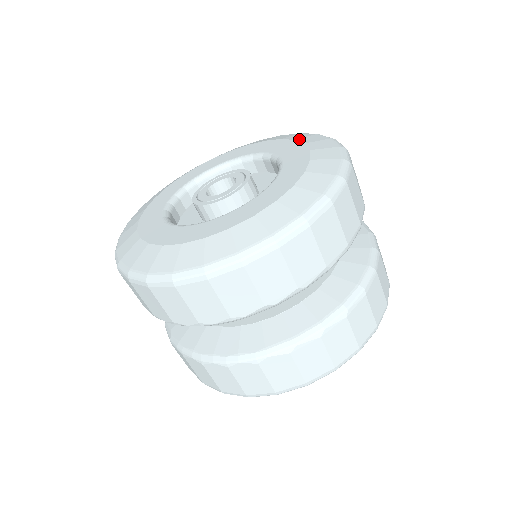
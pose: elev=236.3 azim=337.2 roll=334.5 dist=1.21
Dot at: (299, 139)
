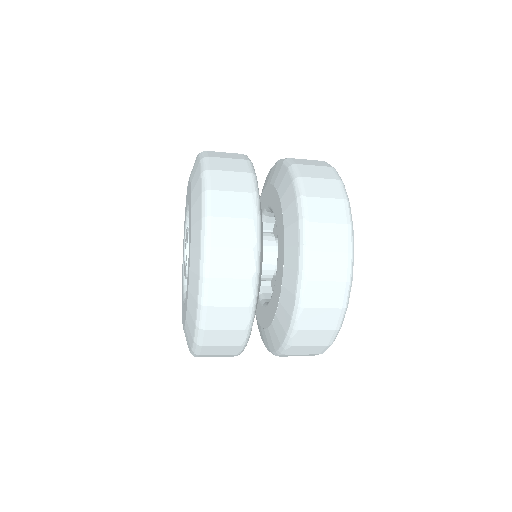
Dot at: occluded
